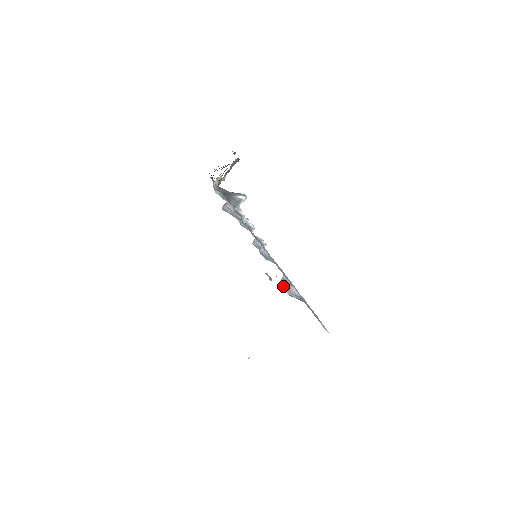
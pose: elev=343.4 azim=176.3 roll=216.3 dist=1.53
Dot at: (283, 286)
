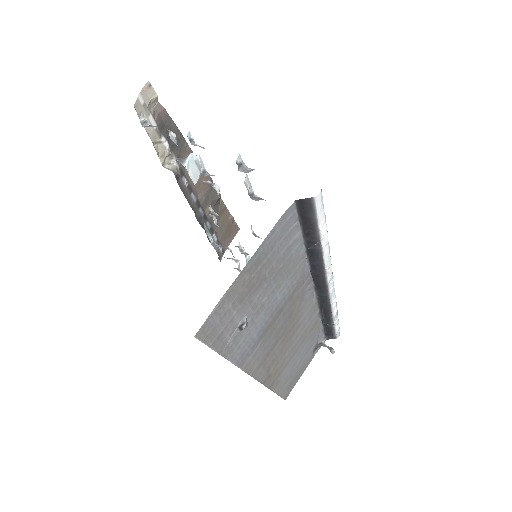
Dot at: (247, 189)
